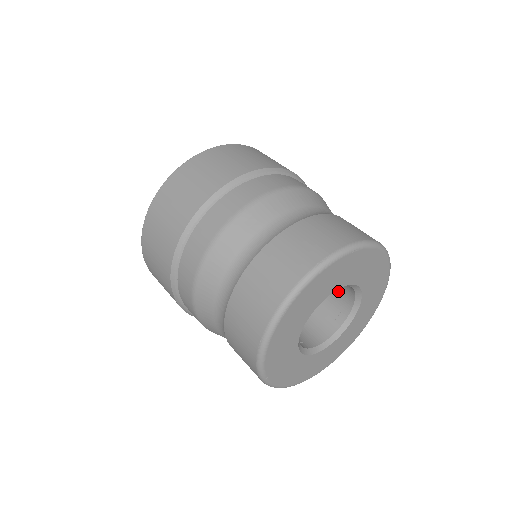
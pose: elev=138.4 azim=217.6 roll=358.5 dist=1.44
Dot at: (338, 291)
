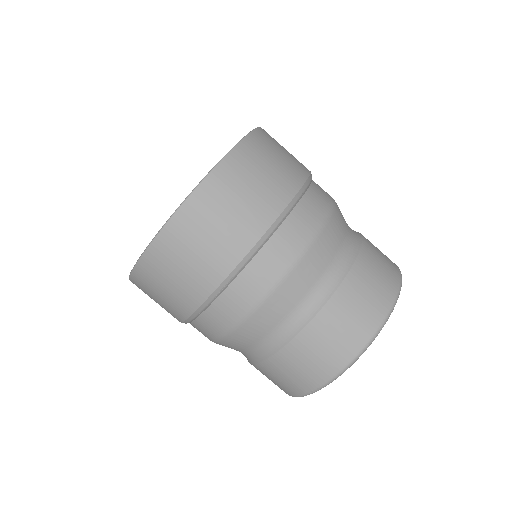
Dot at: occluded
